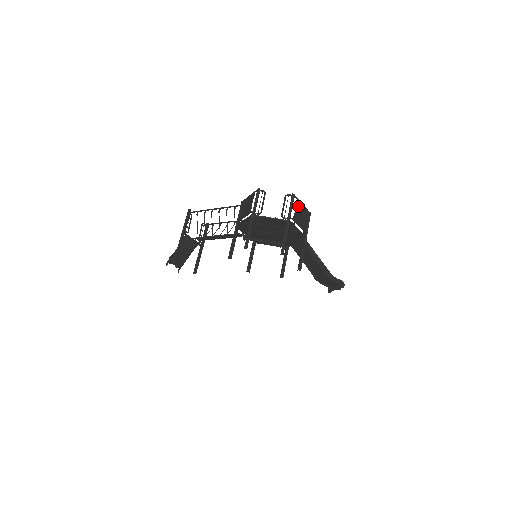
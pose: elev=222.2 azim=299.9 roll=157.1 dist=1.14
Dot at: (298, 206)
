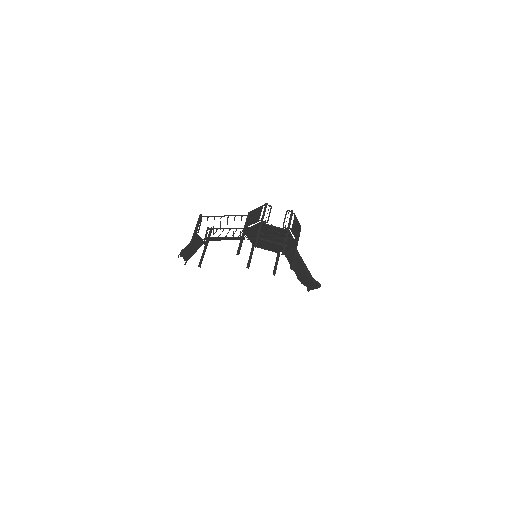
Dot at: (295, 220)
